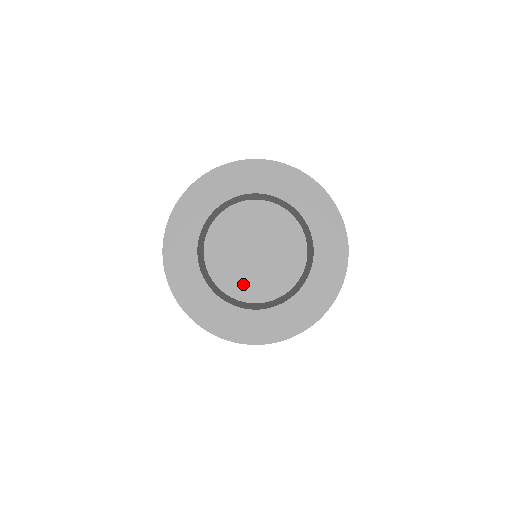
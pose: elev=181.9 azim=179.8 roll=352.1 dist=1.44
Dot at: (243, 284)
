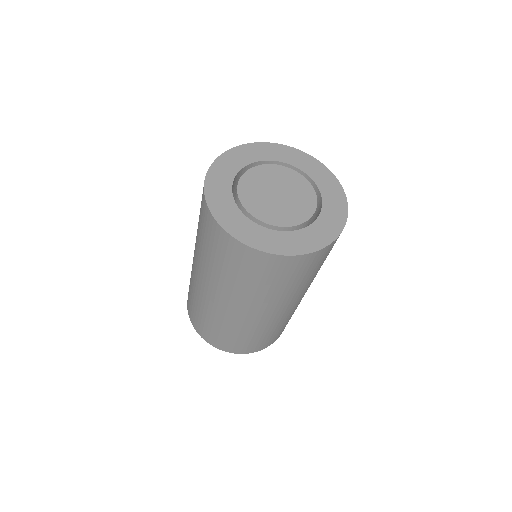
Dot at: (252, 196)
